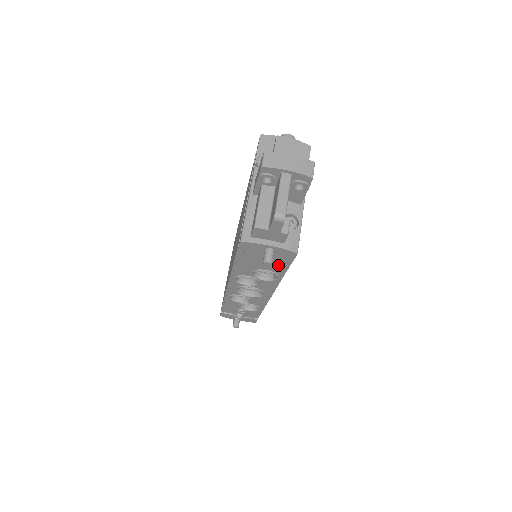
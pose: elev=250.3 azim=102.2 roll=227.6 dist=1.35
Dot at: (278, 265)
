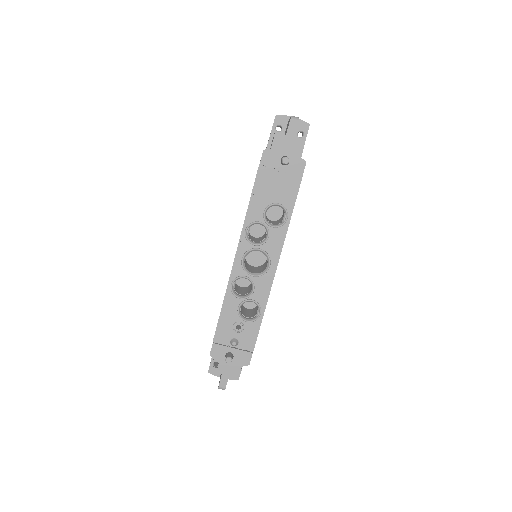
Dot at: (289, 191)
